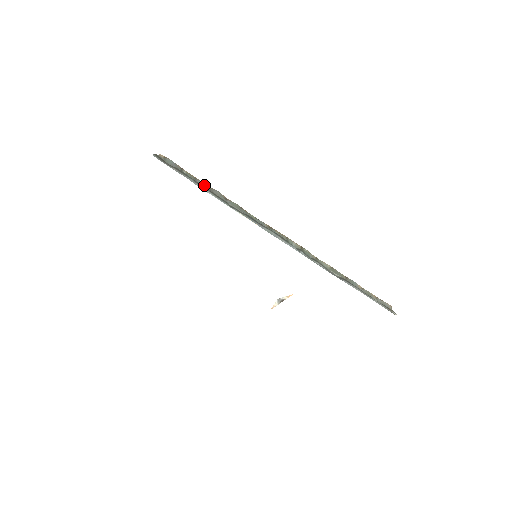
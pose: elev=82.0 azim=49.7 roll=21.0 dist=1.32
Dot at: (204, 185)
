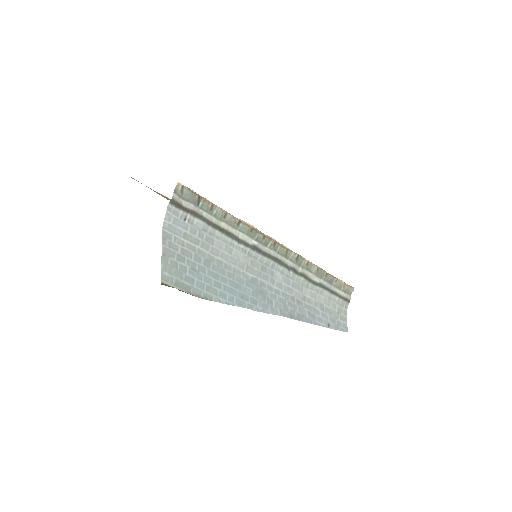
Dot at: (219, 214)
